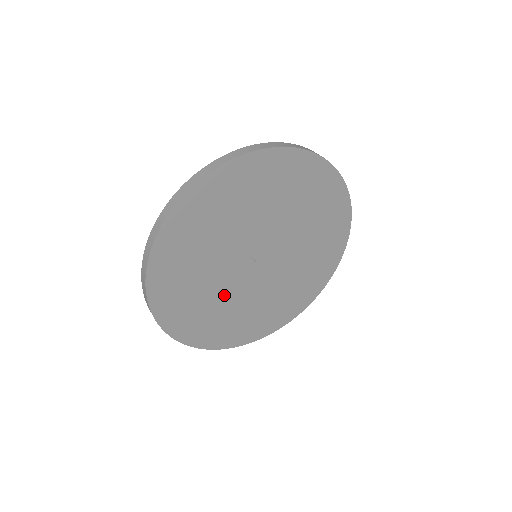
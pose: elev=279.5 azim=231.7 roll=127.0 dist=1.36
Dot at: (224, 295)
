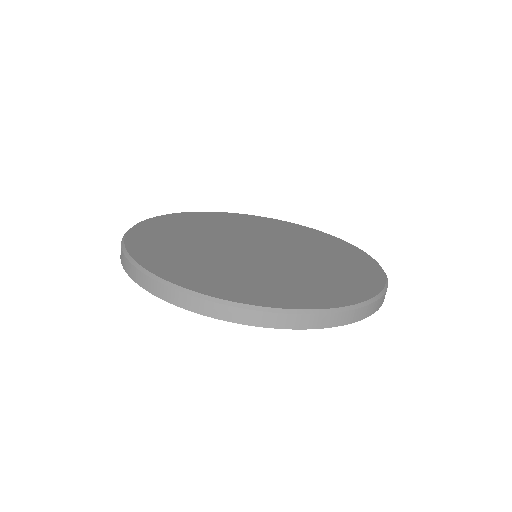
Dot at: occluded
